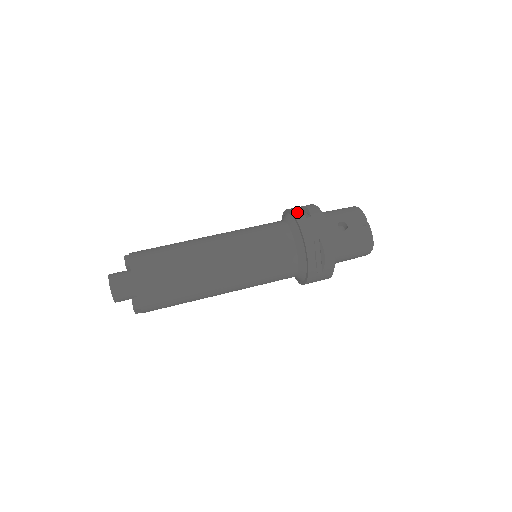
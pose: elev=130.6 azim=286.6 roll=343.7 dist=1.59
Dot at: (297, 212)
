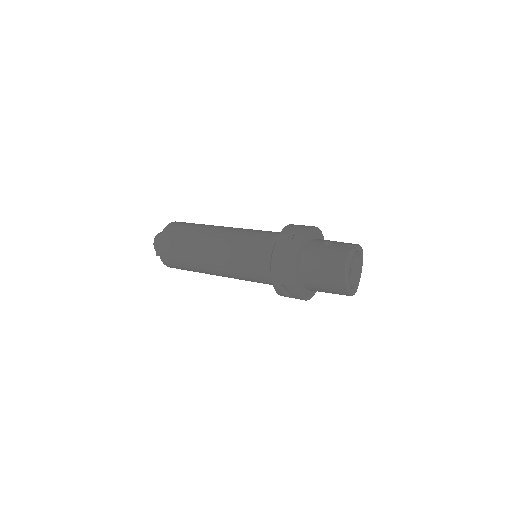
Dot at: occluded
